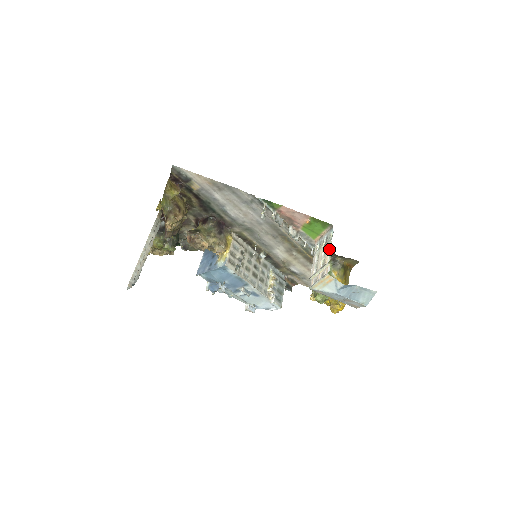
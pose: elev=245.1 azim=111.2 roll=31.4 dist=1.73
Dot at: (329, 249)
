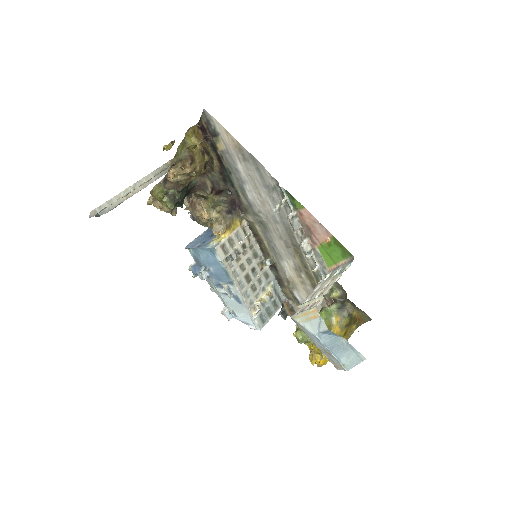
Dot at: (334, 281)
